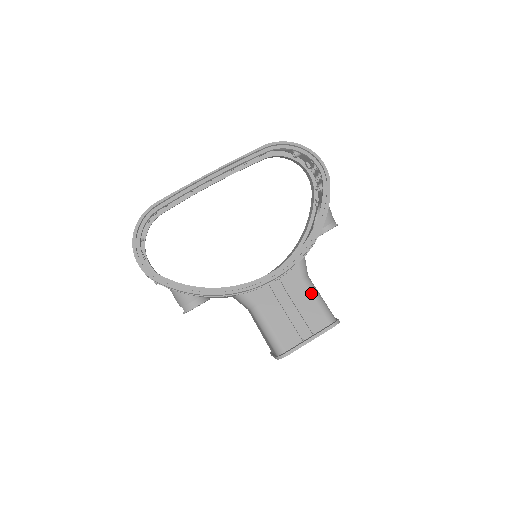
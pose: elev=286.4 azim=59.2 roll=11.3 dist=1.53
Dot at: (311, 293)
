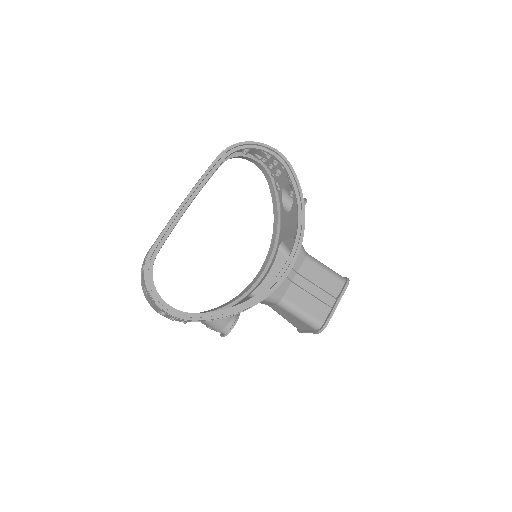
Dot at: (318, 266)
